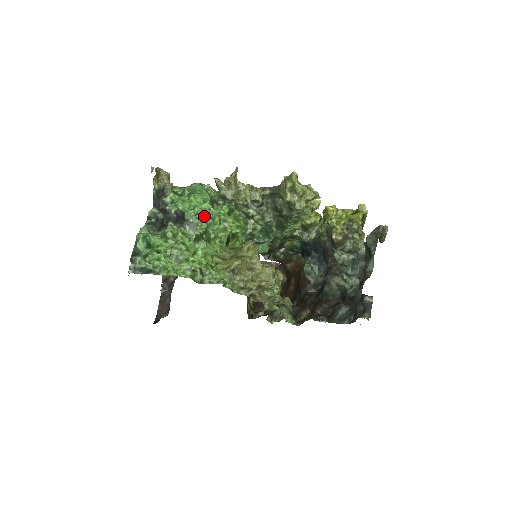
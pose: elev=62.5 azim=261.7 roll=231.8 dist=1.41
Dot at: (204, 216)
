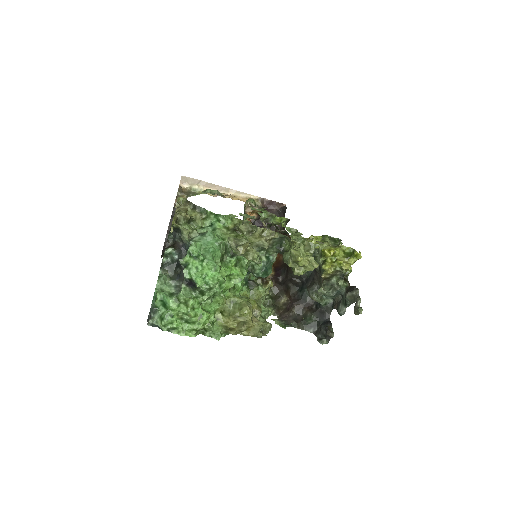
Dot at: (213, 287)
